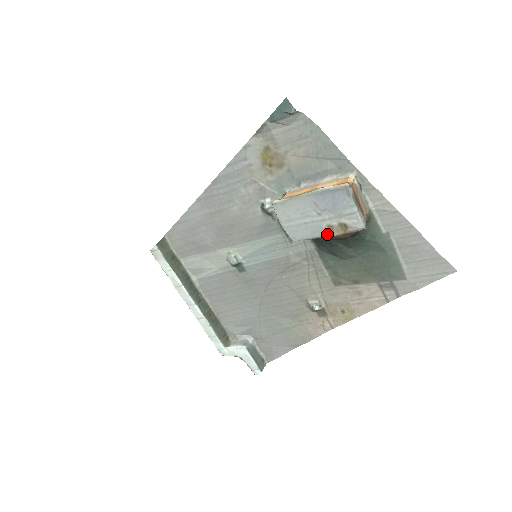
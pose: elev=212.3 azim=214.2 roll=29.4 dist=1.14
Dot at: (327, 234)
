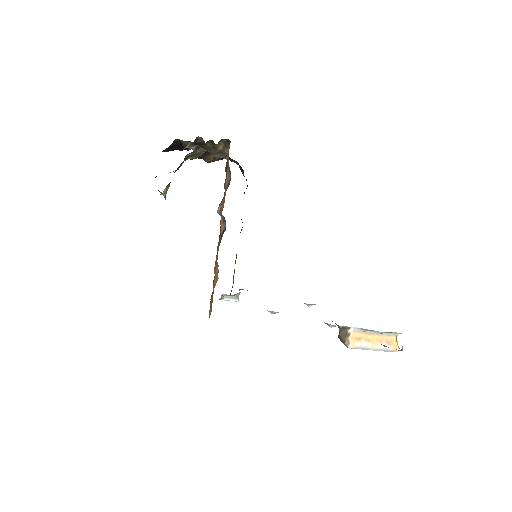
Dot at: occluded
